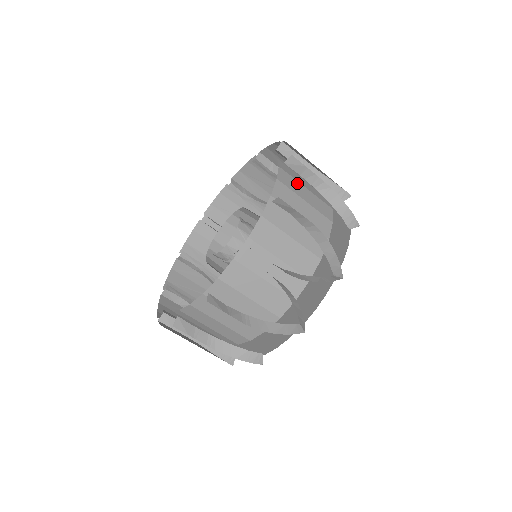
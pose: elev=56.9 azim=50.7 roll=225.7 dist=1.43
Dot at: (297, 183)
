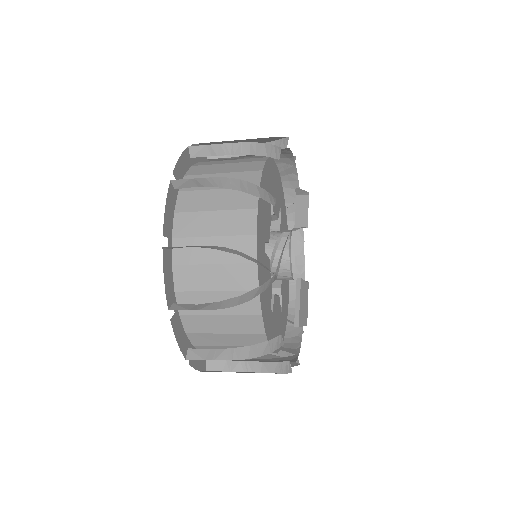
Dot at: (204, 194)
